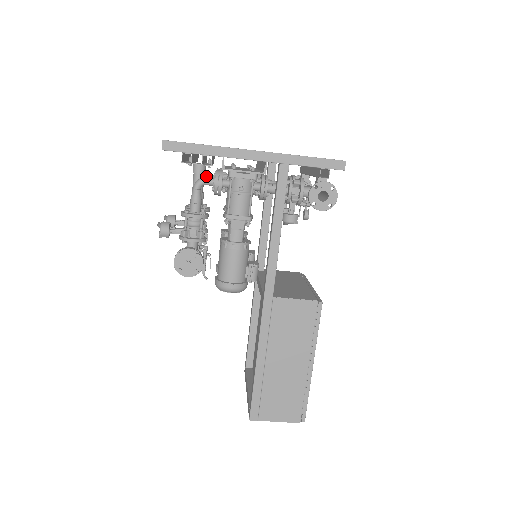
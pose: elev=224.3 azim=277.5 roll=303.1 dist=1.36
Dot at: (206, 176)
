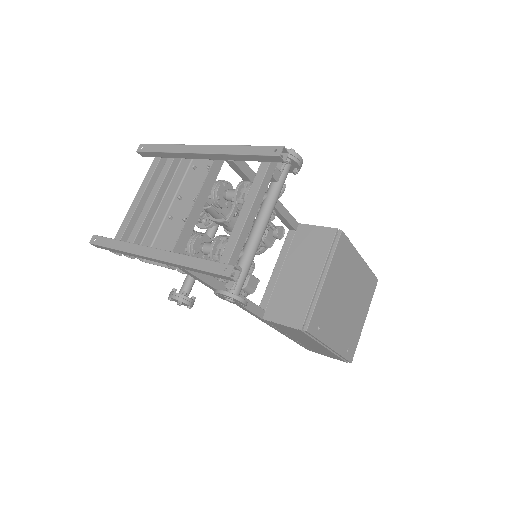
Dot at: occluded
